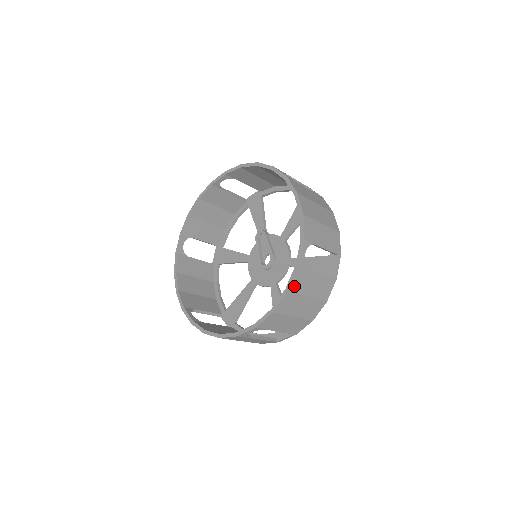
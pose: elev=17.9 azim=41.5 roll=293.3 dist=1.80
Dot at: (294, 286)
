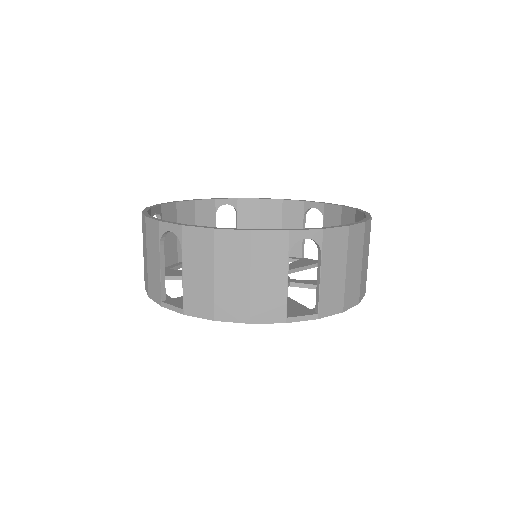
Dot at: (260, 239)
